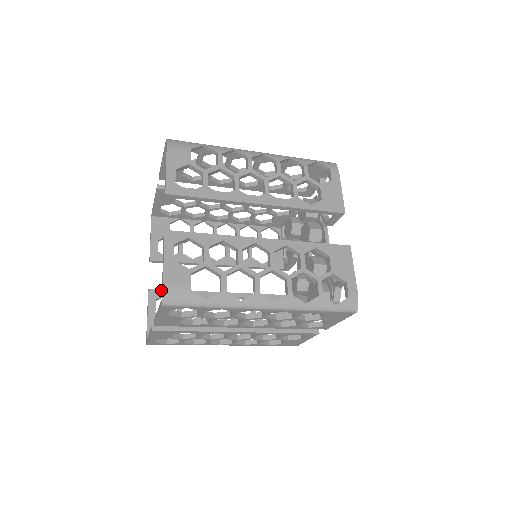
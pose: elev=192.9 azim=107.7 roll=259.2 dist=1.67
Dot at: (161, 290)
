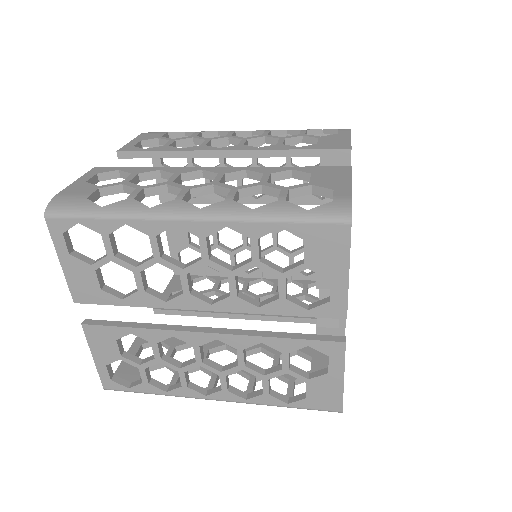
Dot at: occluded
